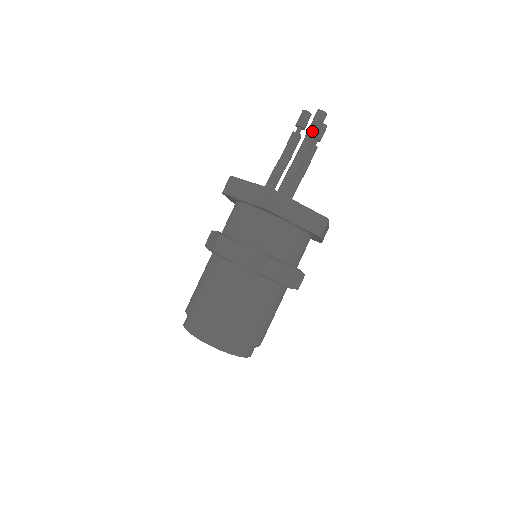
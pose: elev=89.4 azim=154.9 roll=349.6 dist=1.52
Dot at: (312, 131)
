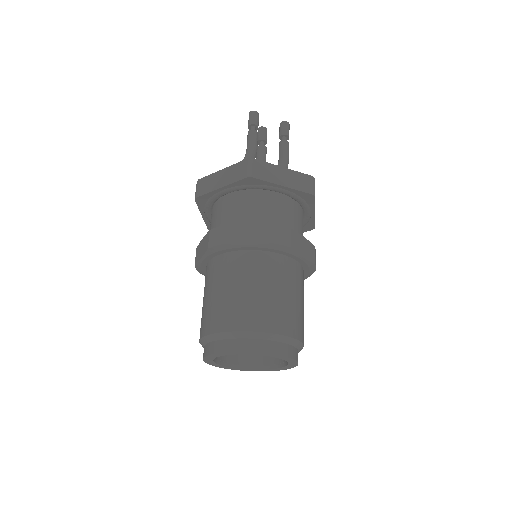
Dot at: occluded
